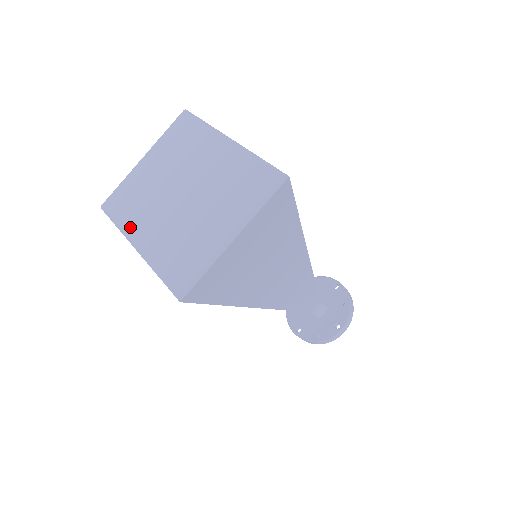
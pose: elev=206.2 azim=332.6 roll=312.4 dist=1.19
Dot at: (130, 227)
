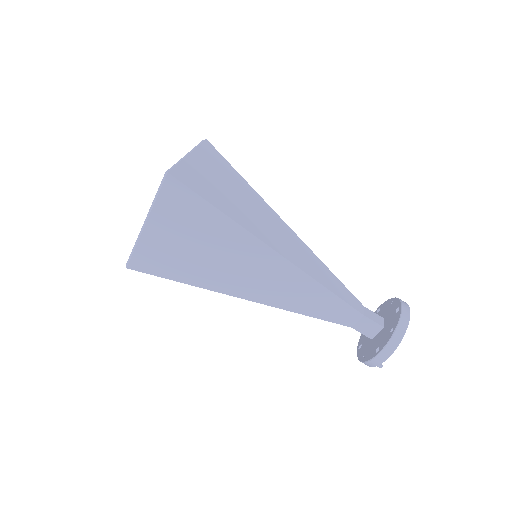
Dot at: occluded
